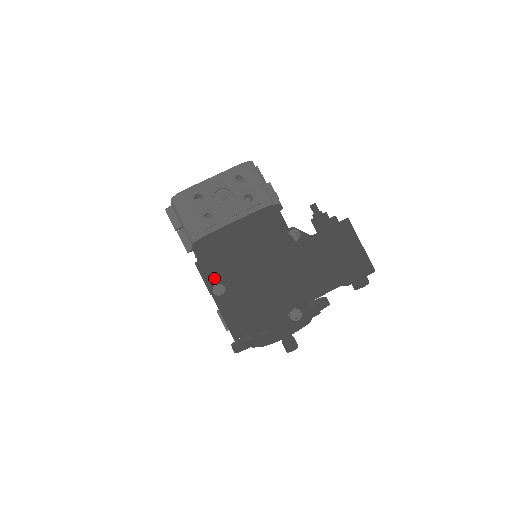
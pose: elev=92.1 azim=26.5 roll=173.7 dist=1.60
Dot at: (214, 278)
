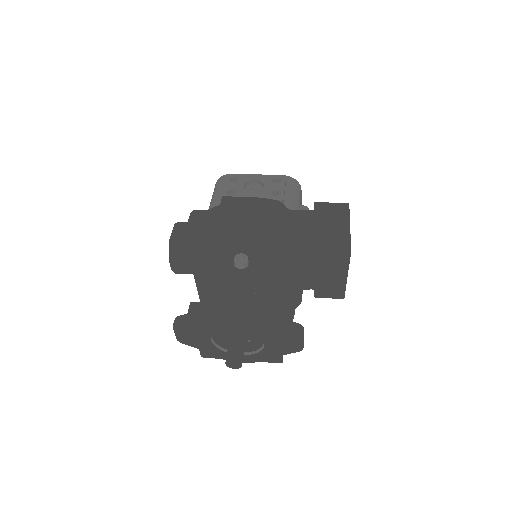
Dot at: occluded
